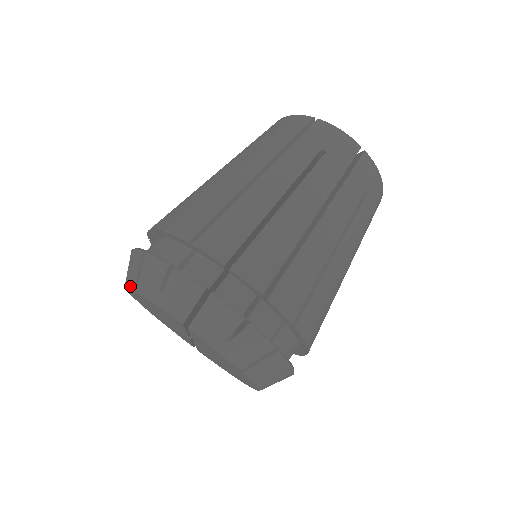
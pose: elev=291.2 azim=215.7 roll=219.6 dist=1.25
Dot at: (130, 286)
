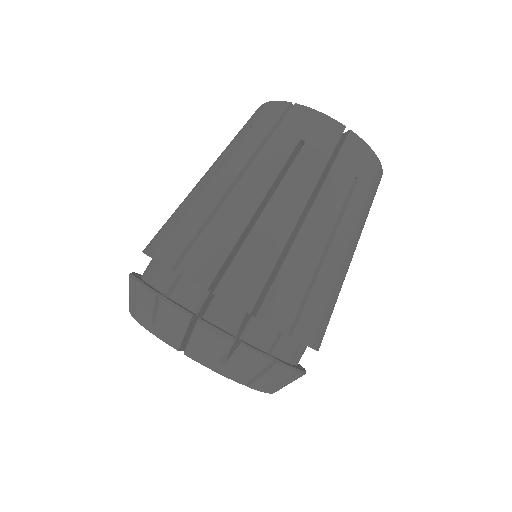
Dot at: occluded
